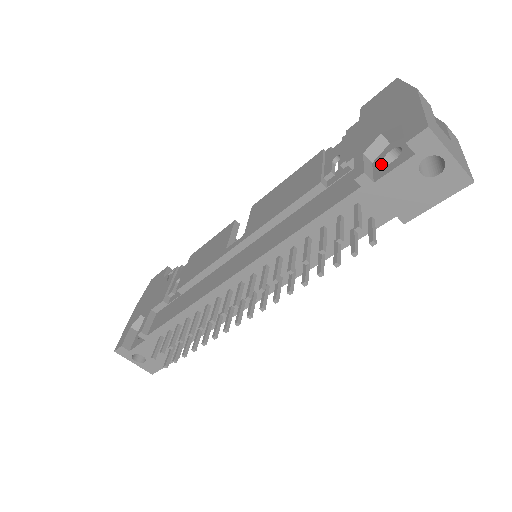
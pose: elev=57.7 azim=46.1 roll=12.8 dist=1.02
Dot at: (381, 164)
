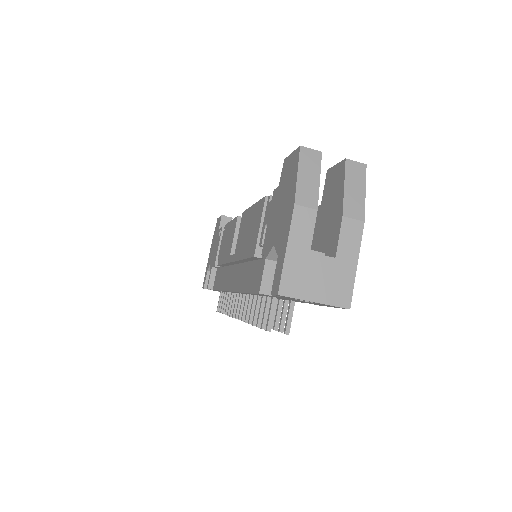
Dot at: occluded
